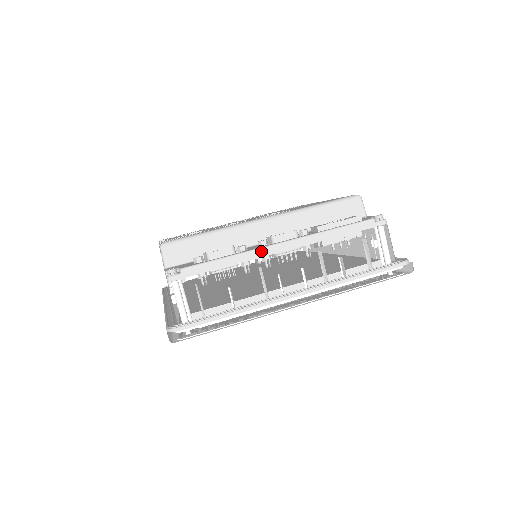
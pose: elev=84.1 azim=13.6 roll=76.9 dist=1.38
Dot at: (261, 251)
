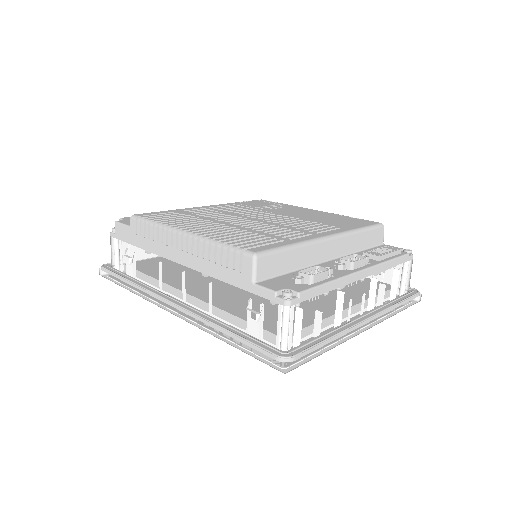
Dot at: (351, 277)
